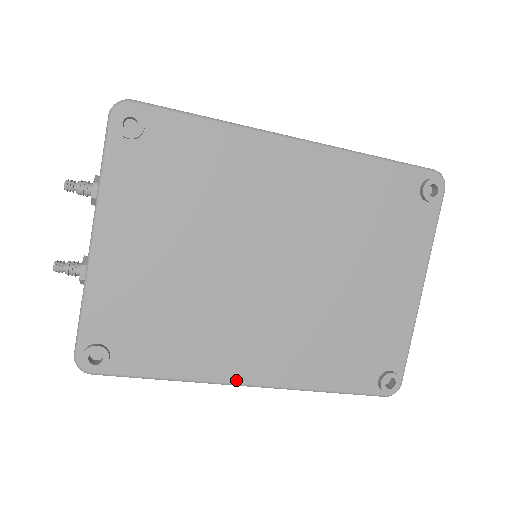
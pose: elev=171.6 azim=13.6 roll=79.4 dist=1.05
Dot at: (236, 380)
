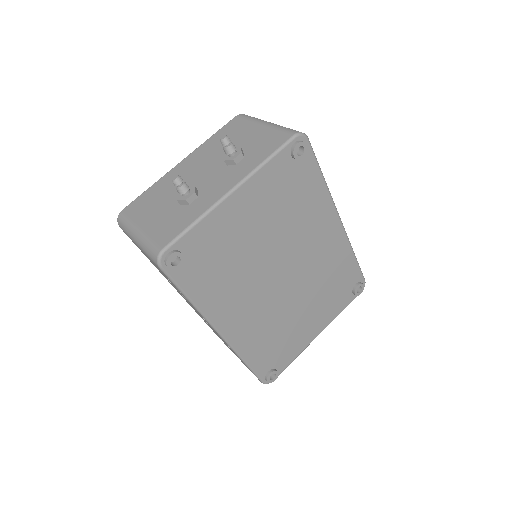
Dot at: (218, 326)
